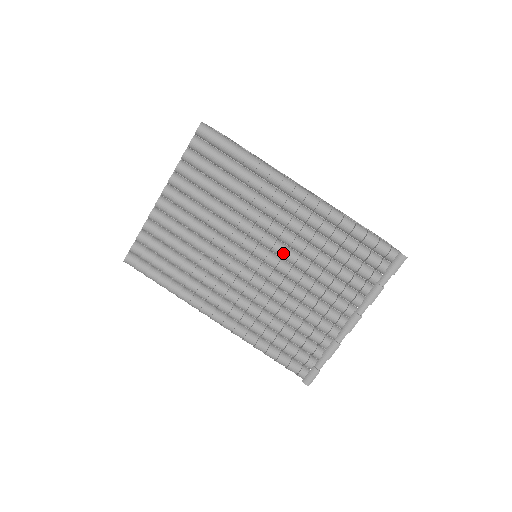
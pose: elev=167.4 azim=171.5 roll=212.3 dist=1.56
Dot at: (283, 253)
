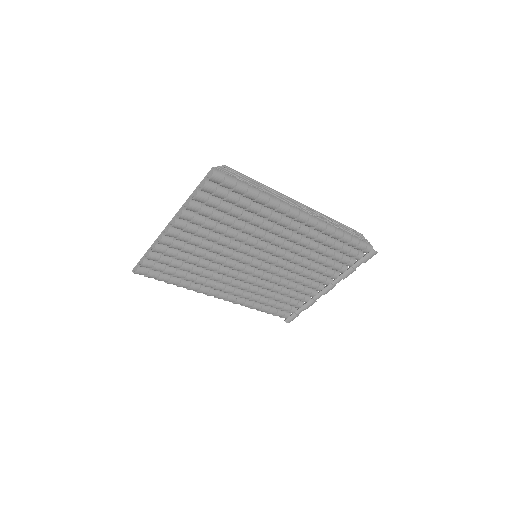
Dot at: (281, 256)
